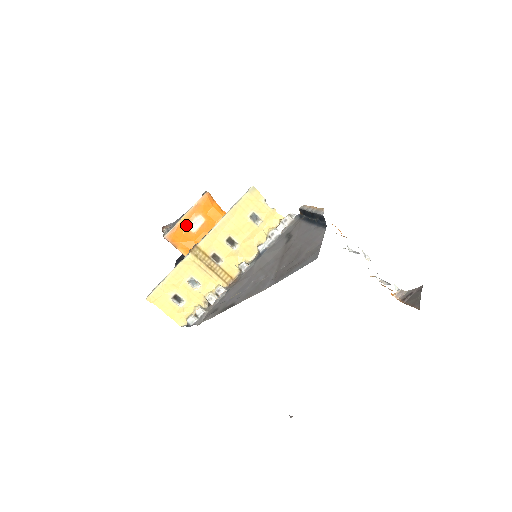
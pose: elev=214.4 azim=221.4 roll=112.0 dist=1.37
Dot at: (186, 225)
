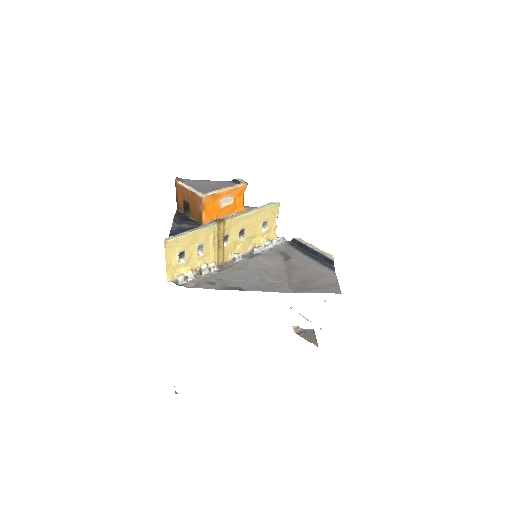
Dot at: (220, 198)
